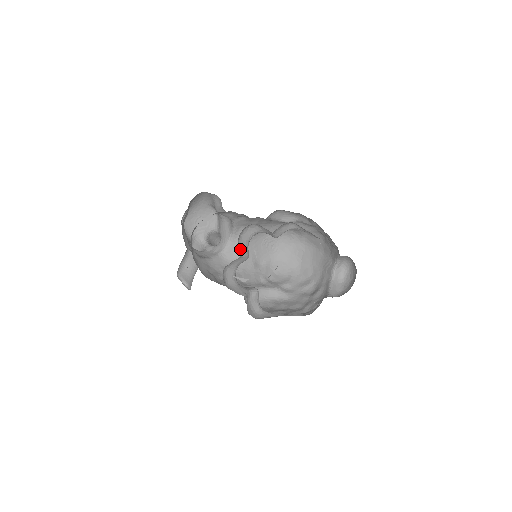
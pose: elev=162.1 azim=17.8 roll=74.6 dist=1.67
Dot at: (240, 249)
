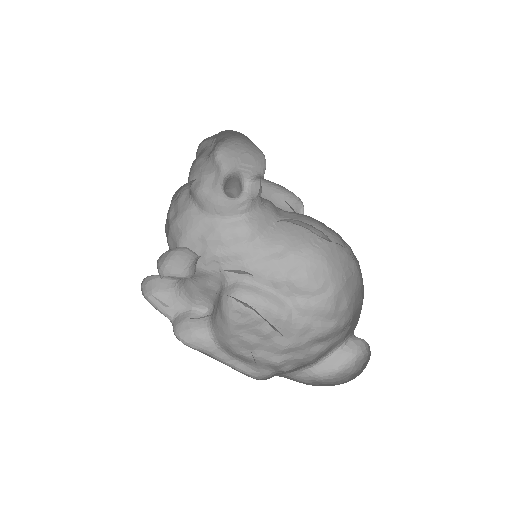
Dot at: (168, 268)
